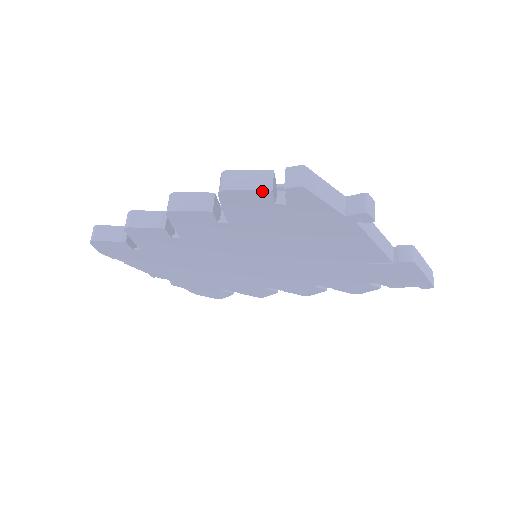
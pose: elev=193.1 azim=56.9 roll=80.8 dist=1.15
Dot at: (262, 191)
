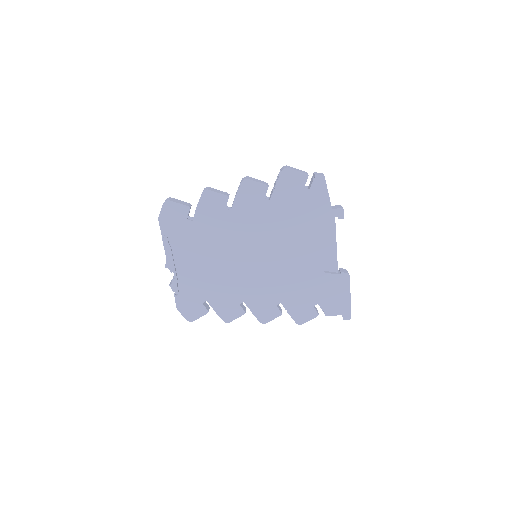
Dot at: (304, 174)
